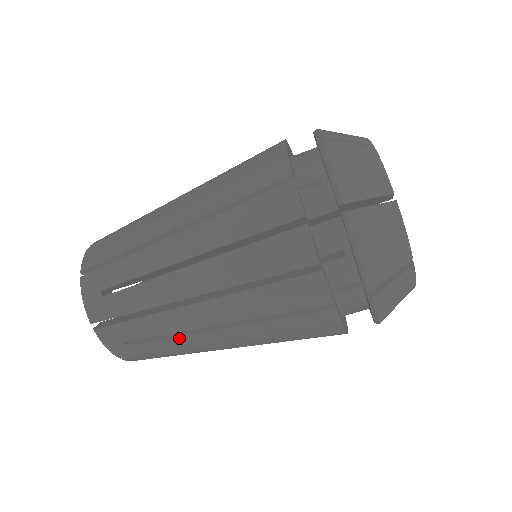
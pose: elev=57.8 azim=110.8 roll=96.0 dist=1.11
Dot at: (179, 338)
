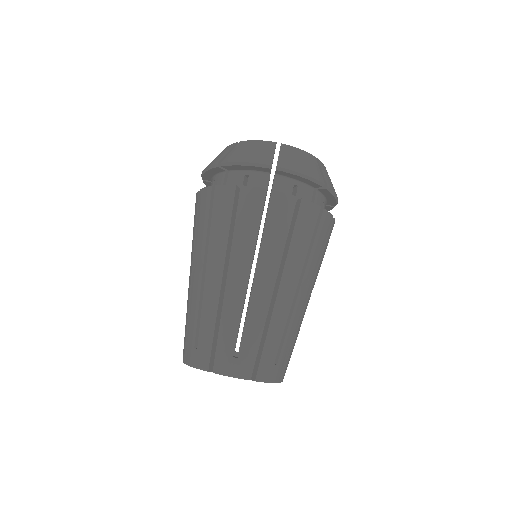
Dot at: (291, 322)
